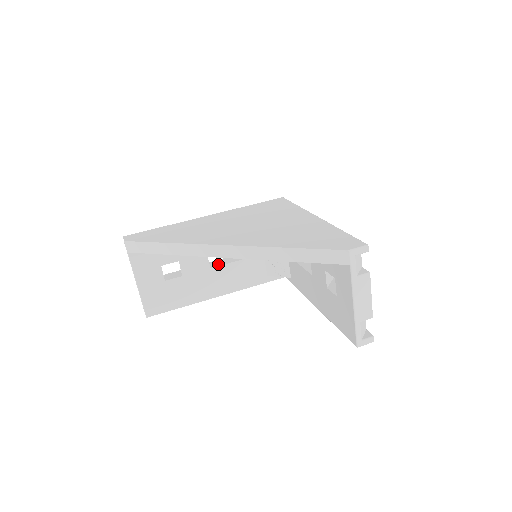
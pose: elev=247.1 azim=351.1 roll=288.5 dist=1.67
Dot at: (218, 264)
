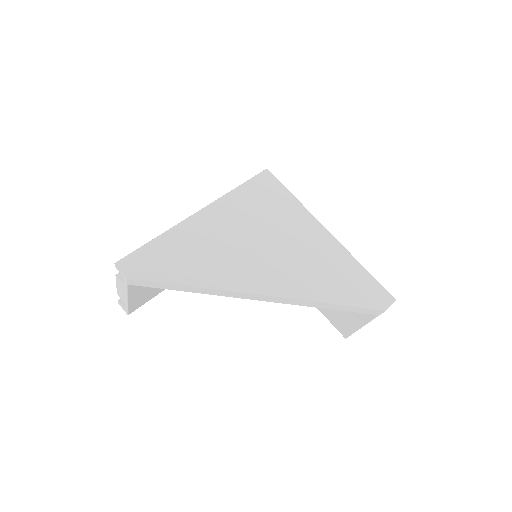
Dot at: occluded
